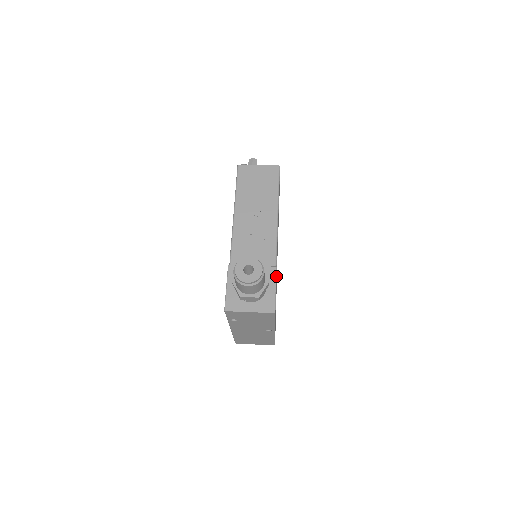
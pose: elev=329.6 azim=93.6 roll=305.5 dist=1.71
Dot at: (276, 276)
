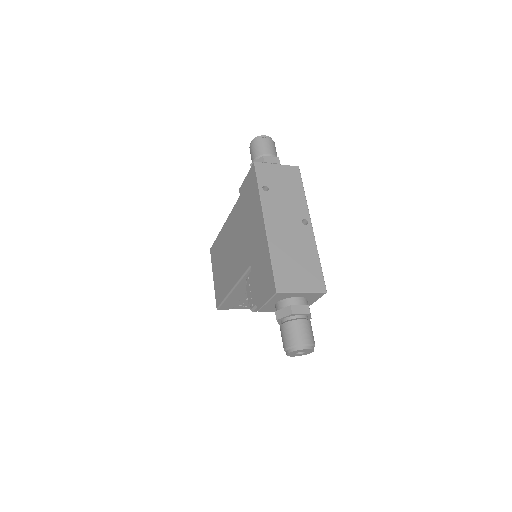
Dot at: occluded
